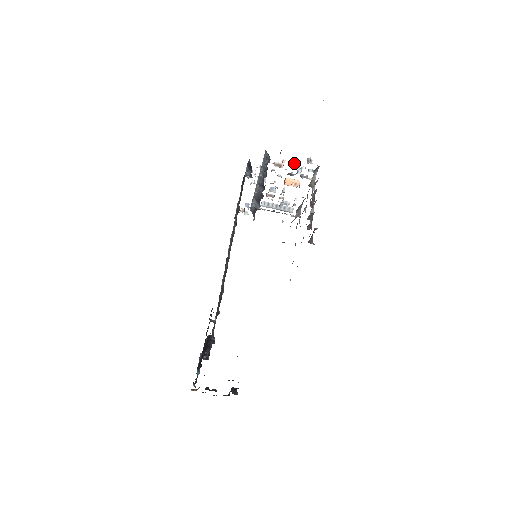
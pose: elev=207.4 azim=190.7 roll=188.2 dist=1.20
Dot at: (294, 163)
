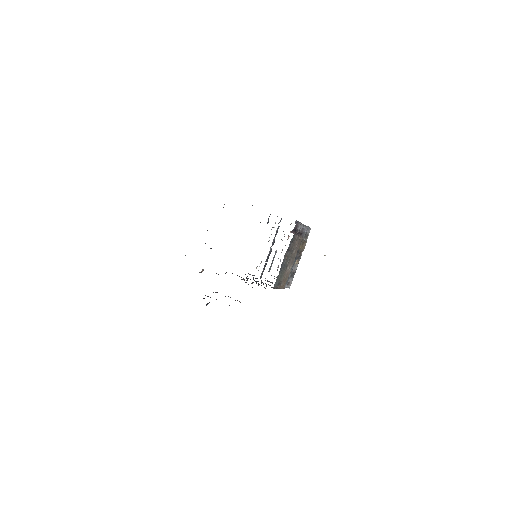
Dot at: occluded
